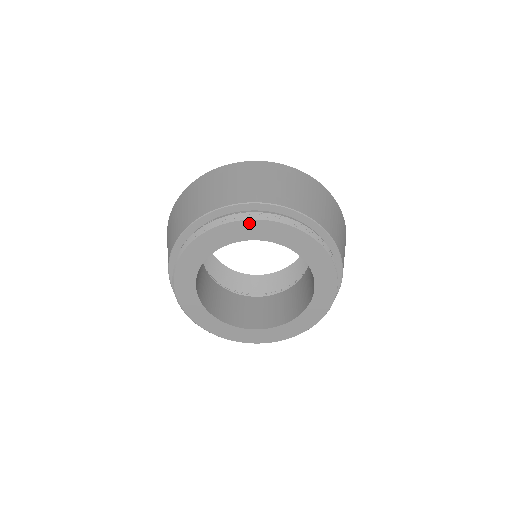
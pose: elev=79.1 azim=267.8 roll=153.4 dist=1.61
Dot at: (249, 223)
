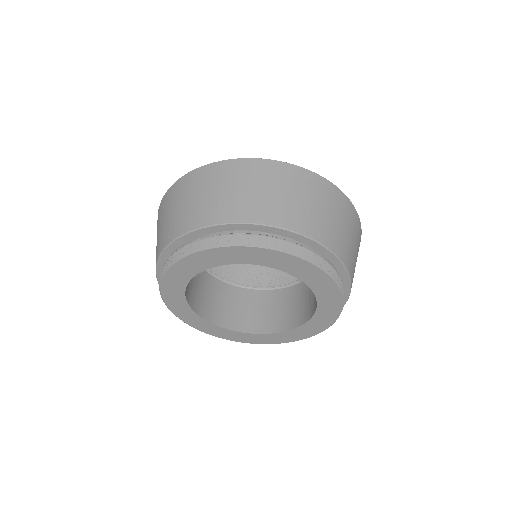
Dot at: (266, 251)
